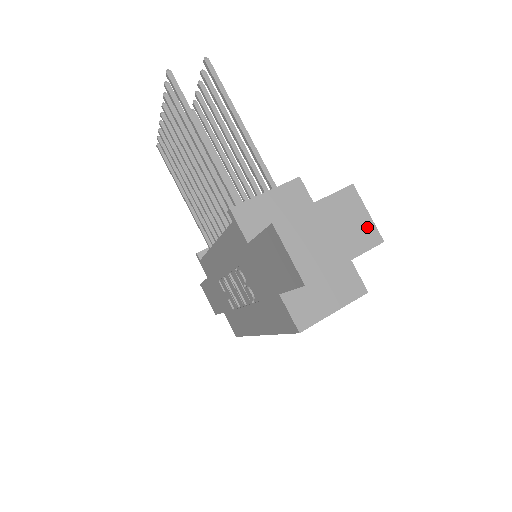
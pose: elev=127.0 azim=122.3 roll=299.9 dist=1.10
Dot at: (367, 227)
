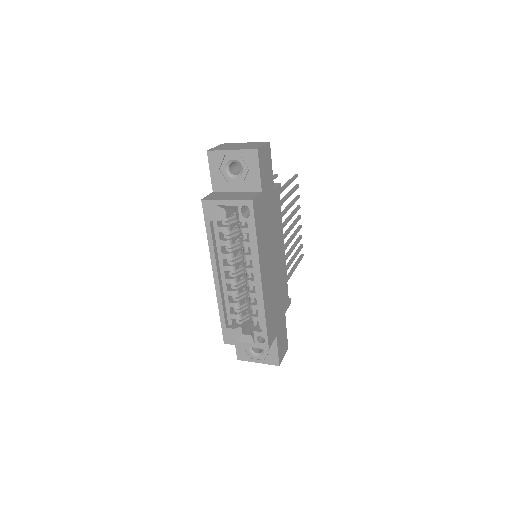
Dot at: (257, 147)
